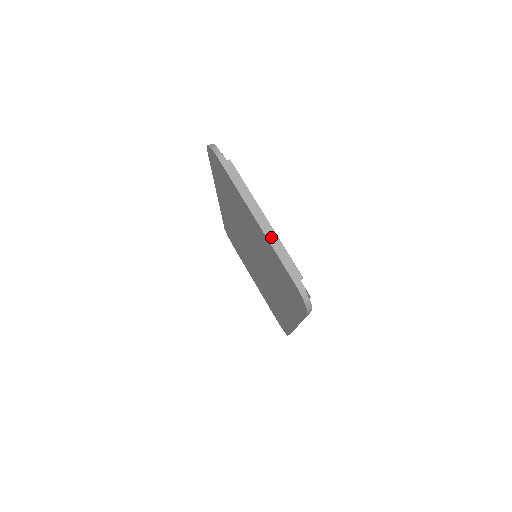
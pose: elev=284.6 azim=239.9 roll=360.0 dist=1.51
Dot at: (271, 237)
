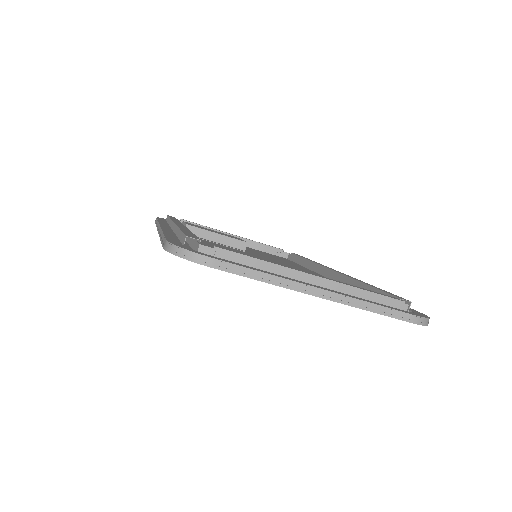
Dot at: (353, 301)
